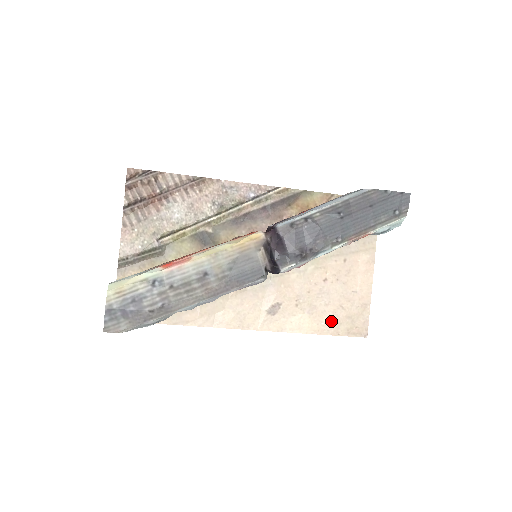
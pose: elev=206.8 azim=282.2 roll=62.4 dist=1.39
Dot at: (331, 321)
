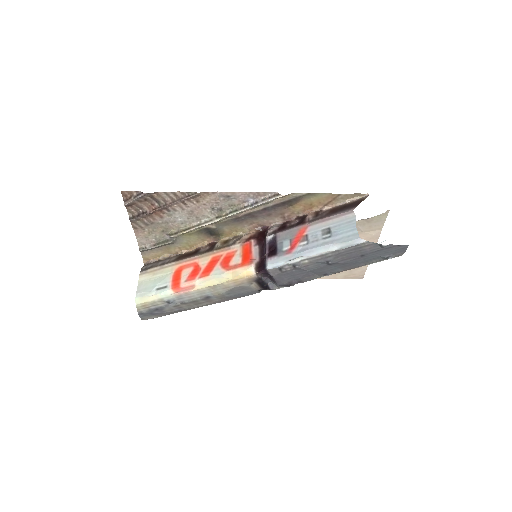
Dot at: occluded
